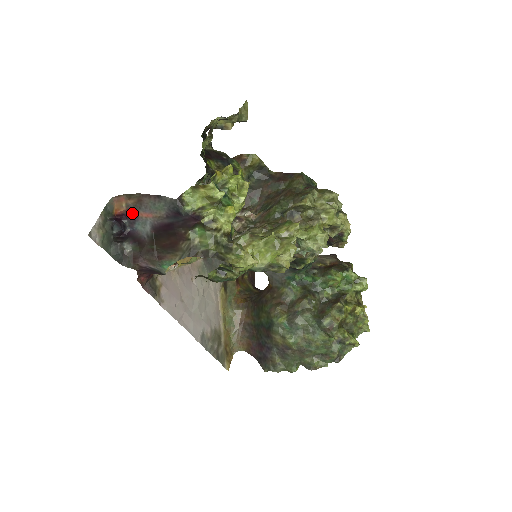
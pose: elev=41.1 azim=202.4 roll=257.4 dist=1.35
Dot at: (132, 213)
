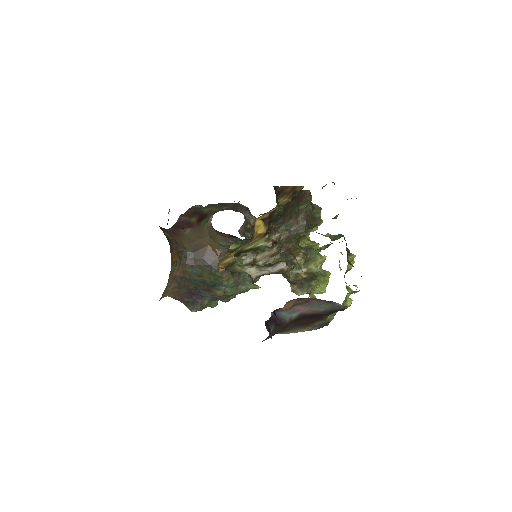
Dot at: occluded
